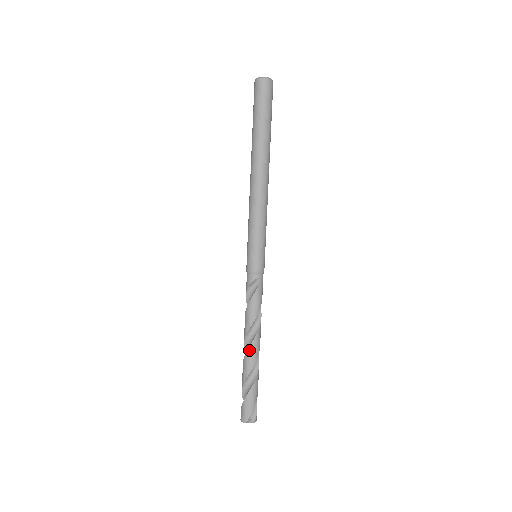
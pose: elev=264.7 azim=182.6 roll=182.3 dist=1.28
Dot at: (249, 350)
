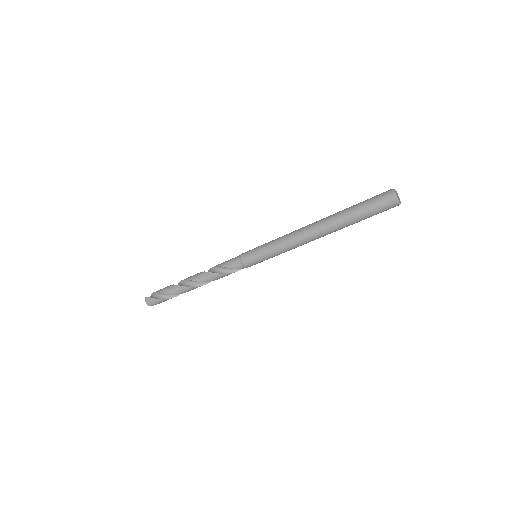
Dot at: (194, 288)
